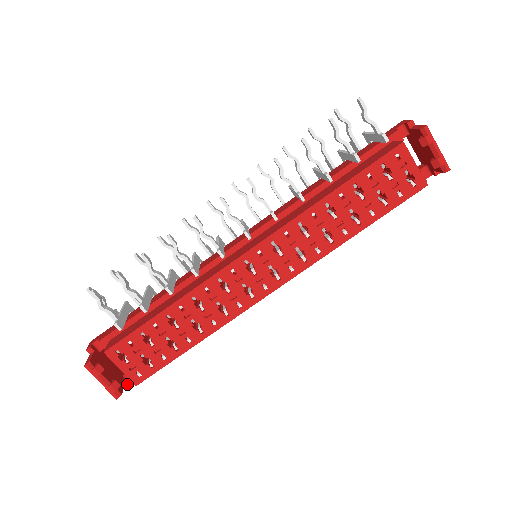
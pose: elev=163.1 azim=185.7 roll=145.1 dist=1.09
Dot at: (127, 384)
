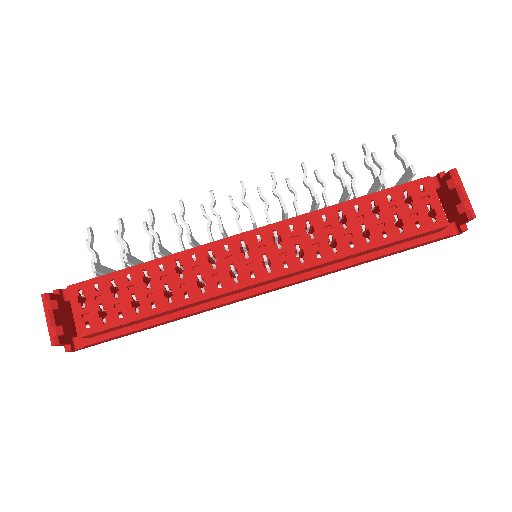
Dot at: (72, 346)
